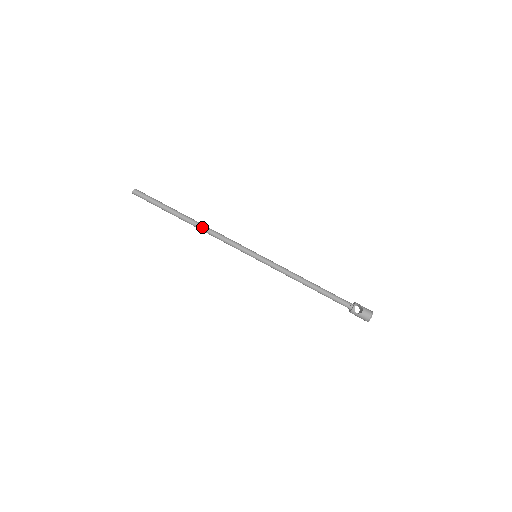
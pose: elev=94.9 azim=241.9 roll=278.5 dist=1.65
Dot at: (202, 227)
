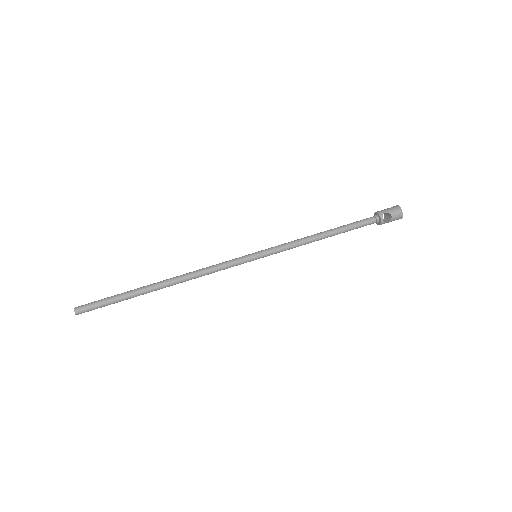
Dot at: (181, 281)
